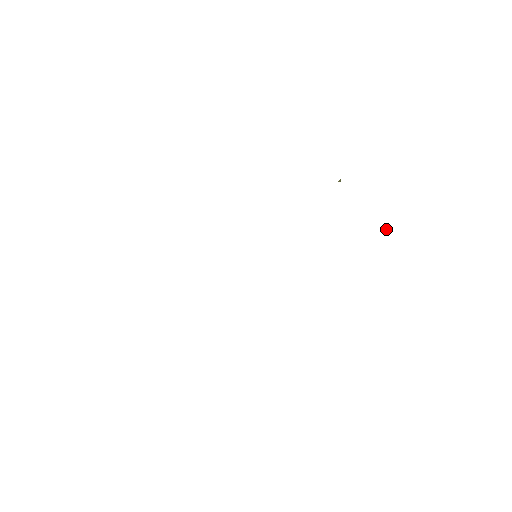
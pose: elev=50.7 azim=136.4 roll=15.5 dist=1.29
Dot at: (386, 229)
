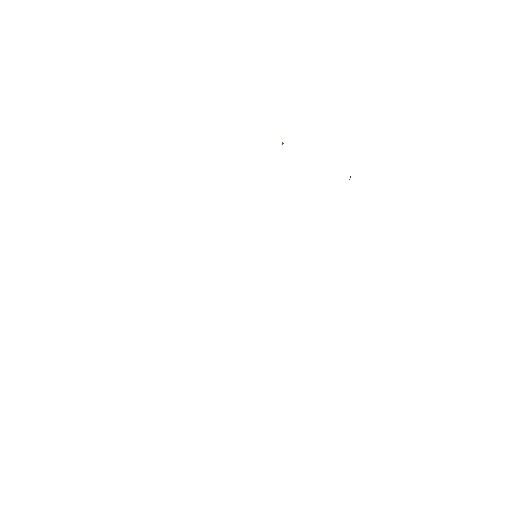
Dot at: occluded
